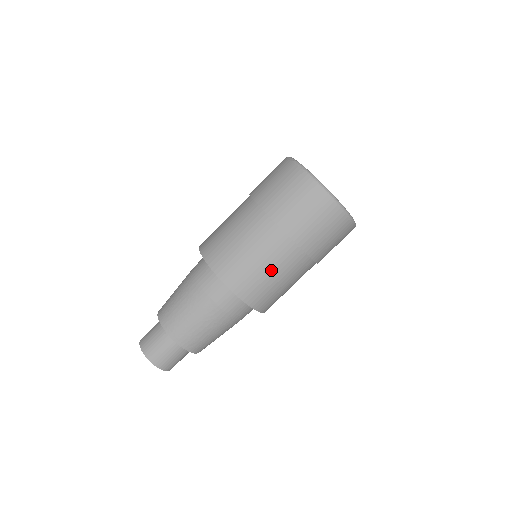
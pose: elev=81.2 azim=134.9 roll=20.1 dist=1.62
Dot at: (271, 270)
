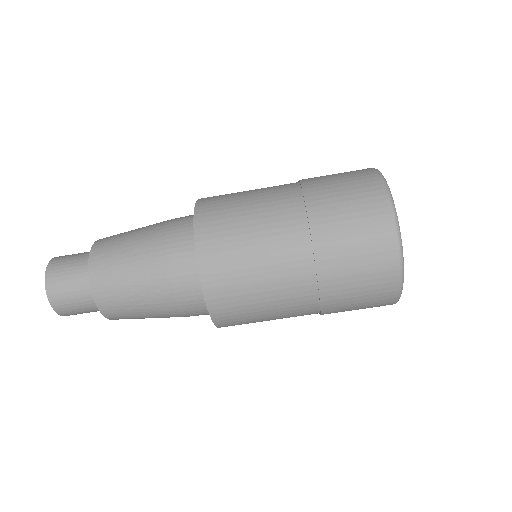
Dot at: occluded
